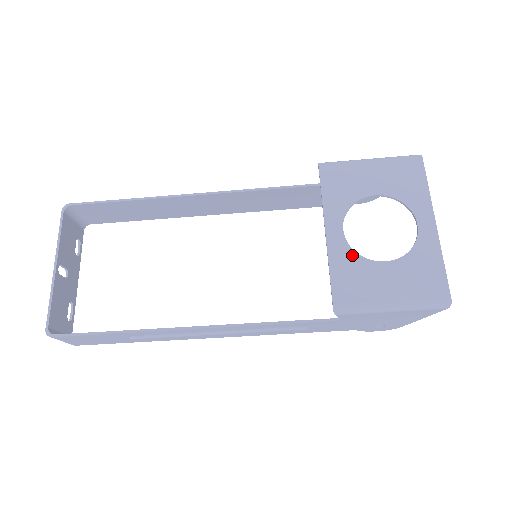
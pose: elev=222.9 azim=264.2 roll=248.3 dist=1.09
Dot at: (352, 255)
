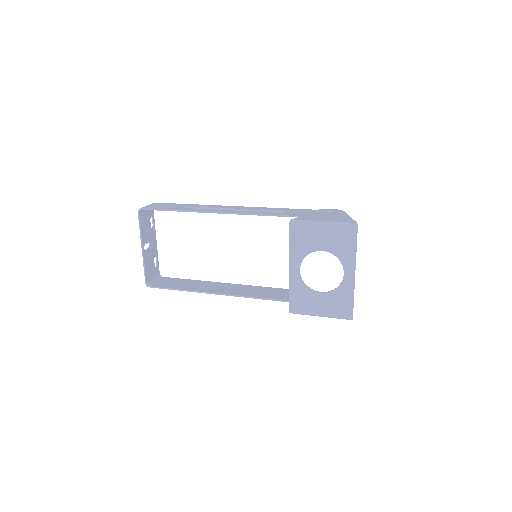
Dot at: (303, 286)
